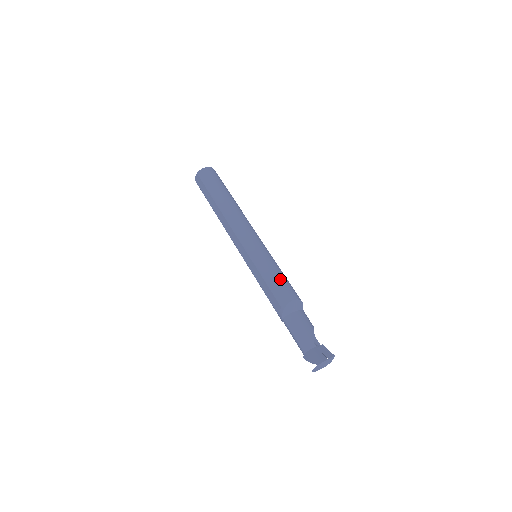
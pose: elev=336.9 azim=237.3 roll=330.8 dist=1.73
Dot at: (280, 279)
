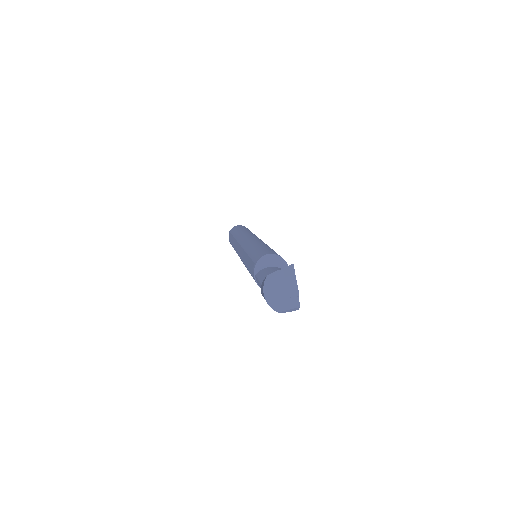
Dot at: (265, 248)
